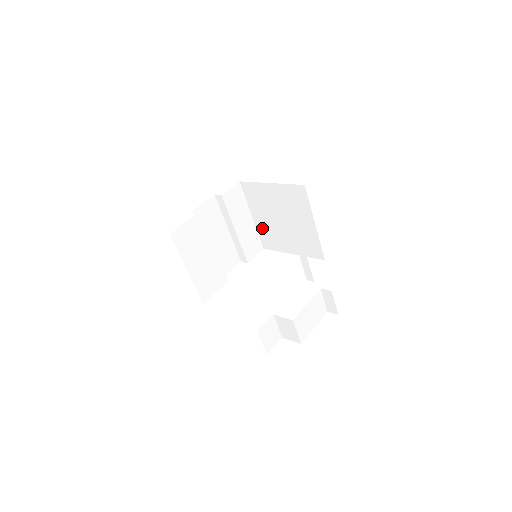
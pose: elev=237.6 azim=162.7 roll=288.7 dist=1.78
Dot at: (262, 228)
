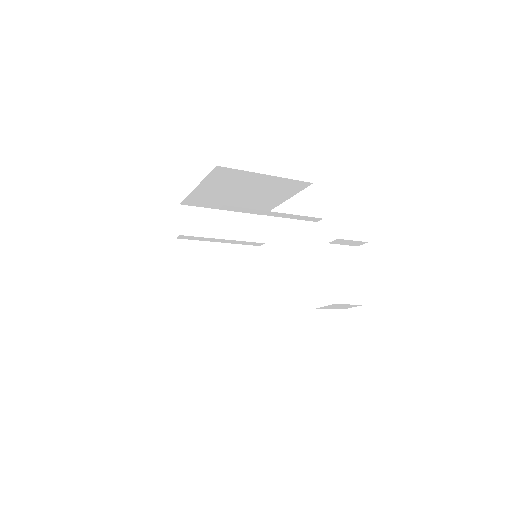
Dot at: occluded
